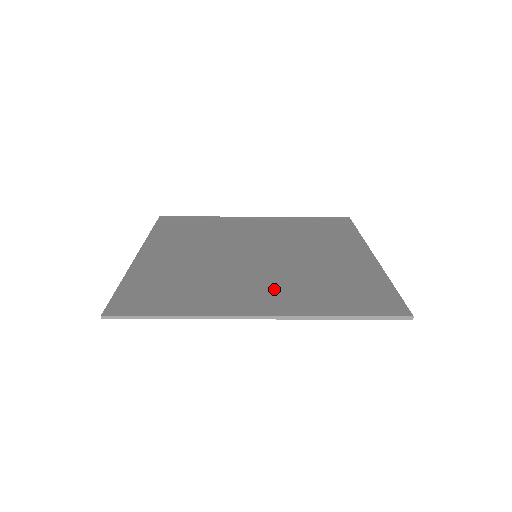
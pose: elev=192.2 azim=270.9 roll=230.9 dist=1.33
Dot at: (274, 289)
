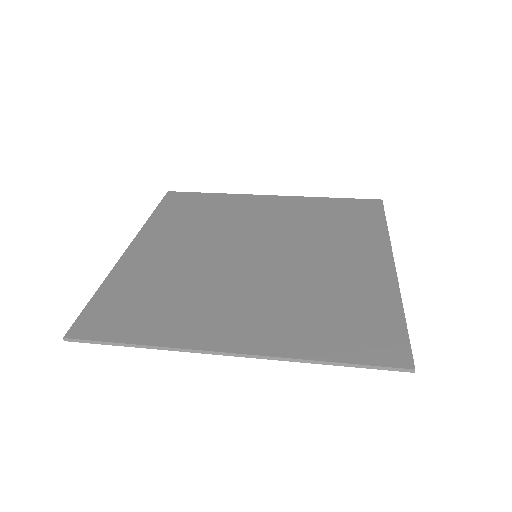
Dot at: (260, 311)
